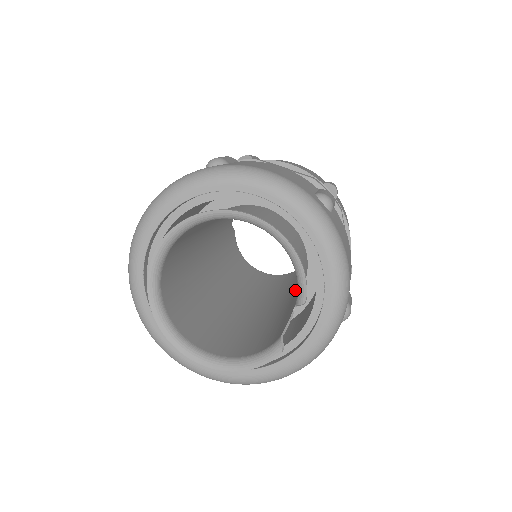
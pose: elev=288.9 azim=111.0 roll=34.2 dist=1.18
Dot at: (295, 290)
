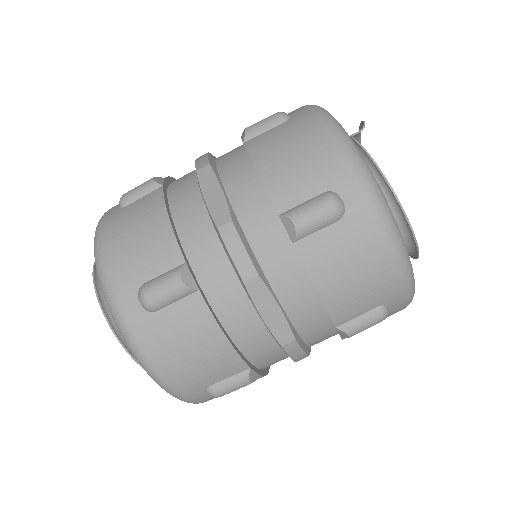
Dot at: occluded
